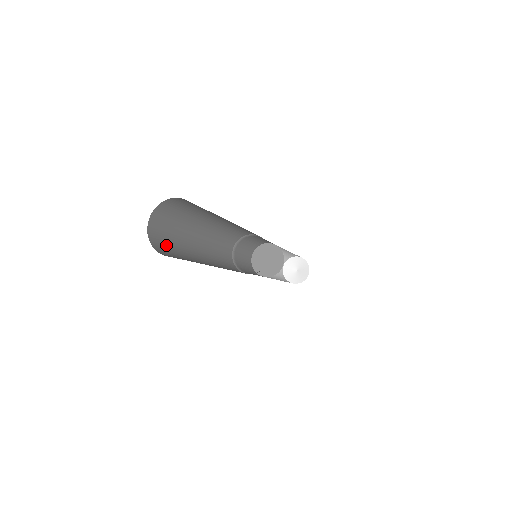
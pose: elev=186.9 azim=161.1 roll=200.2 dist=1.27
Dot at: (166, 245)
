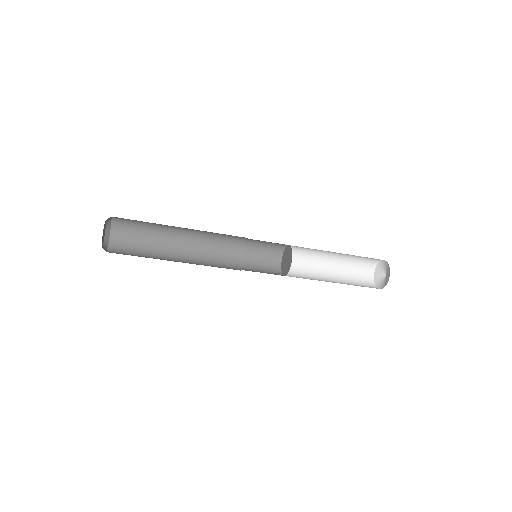
Dot at: (129, 244)
